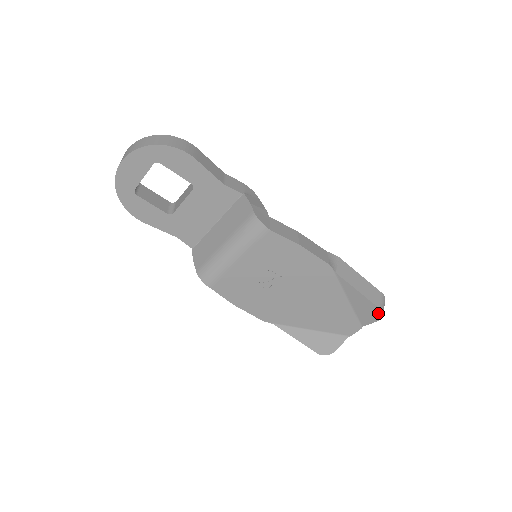
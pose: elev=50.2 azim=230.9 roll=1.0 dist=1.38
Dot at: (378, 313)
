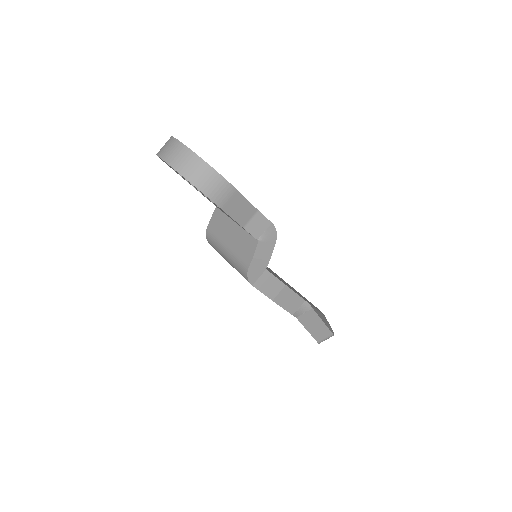
Dot at: occluded
